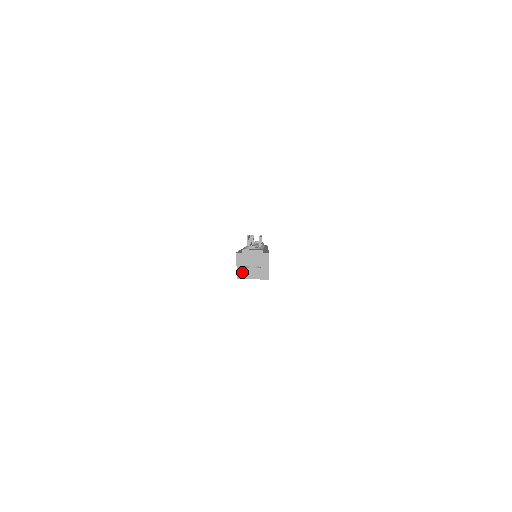
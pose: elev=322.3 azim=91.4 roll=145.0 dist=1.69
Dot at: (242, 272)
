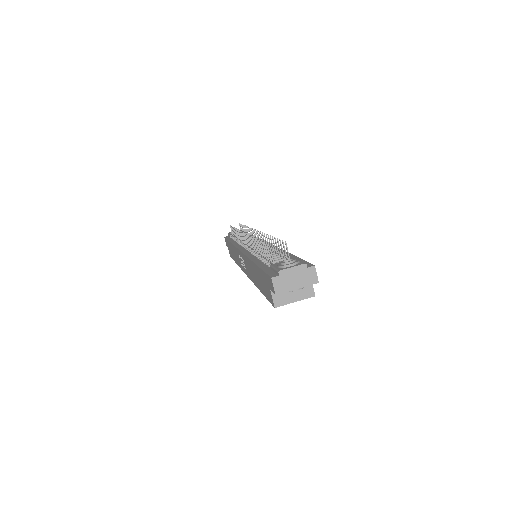
Dot at: (279, 297)
